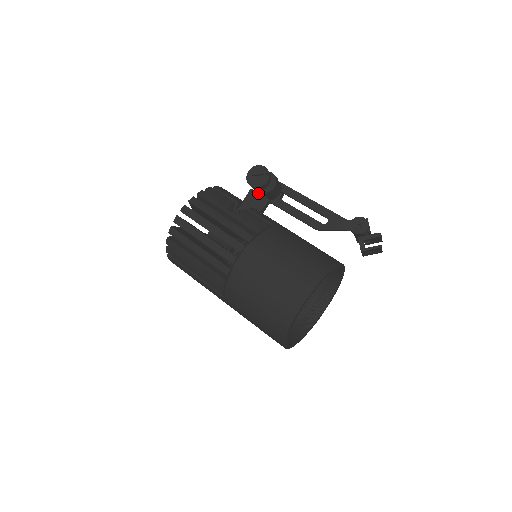
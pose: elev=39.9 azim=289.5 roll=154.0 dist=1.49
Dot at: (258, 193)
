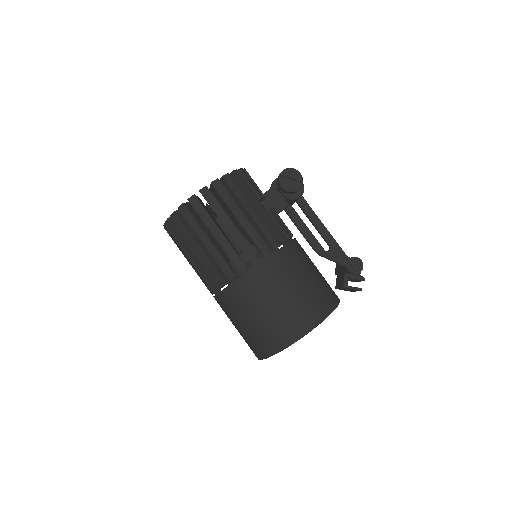
Dot at: (280, 194)
